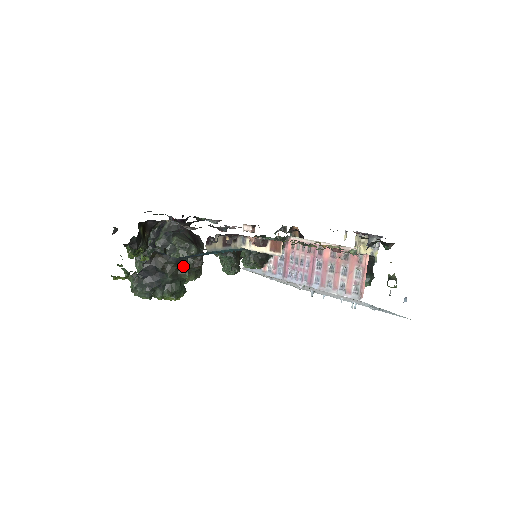
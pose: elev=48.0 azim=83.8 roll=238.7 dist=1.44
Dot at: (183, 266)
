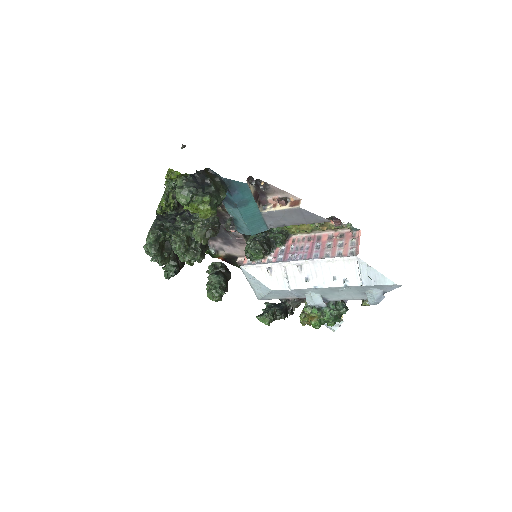
Dot at: (224, 189)
